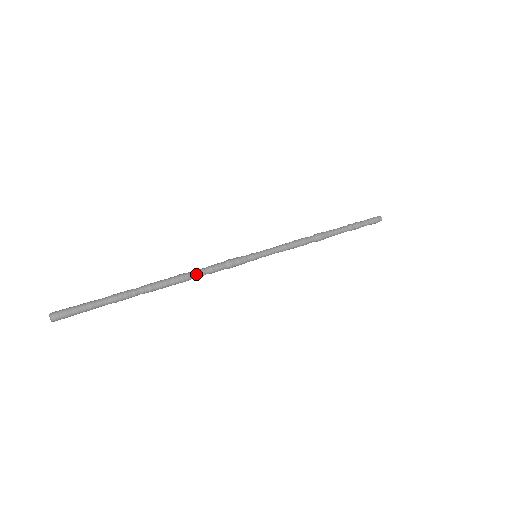
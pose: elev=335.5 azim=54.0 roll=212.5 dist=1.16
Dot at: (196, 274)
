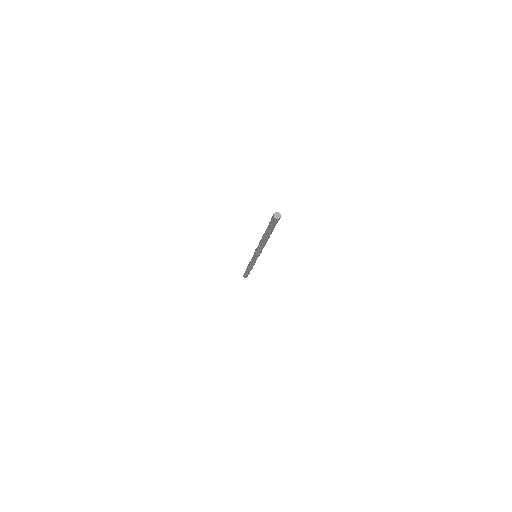
Dot at: occluded
